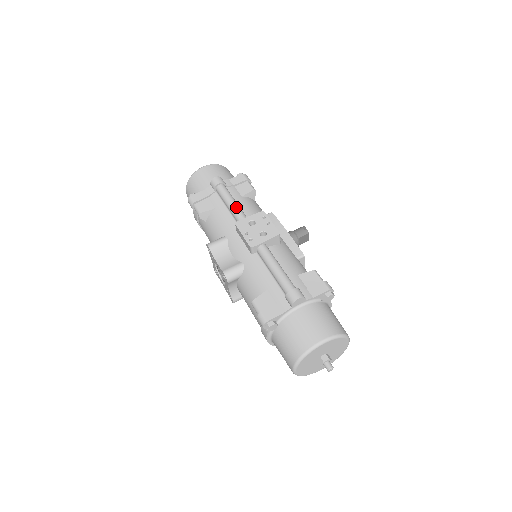
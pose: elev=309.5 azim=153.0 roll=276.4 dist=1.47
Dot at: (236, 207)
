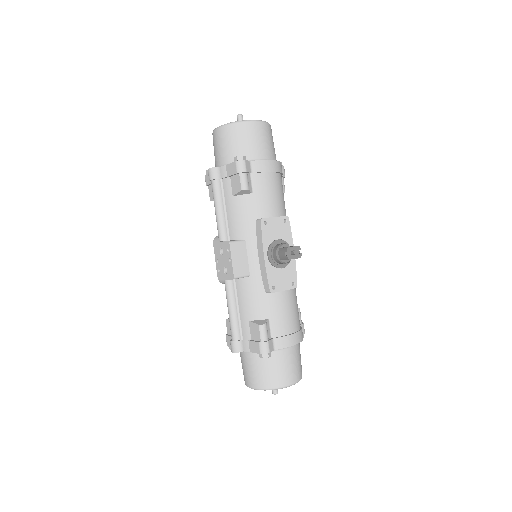
Dot at: (217, 221)
